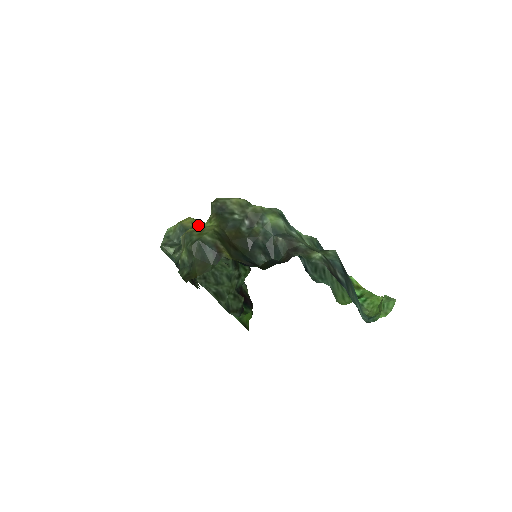
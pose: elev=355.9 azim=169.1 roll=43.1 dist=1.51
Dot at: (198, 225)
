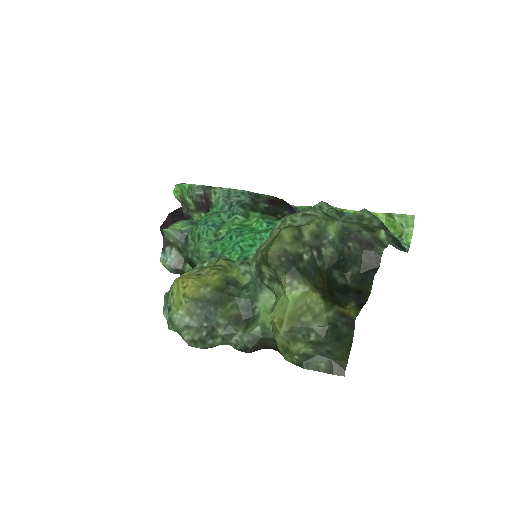
Dot at: (211, 283)
